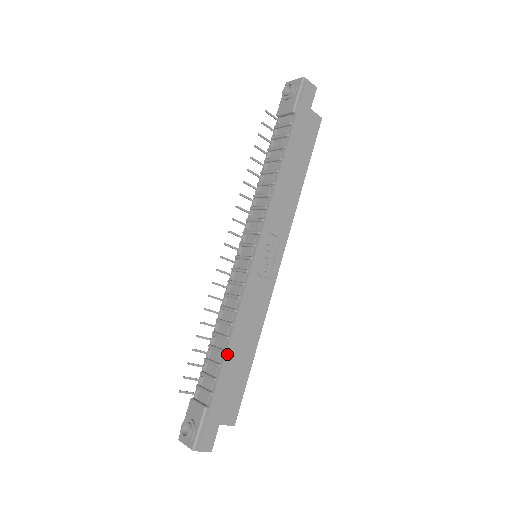
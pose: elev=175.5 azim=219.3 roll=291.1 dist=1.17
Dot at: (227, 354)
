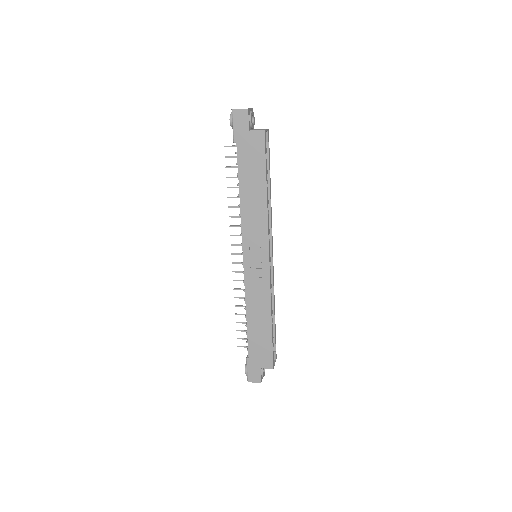
Dot at: (248, 327)
